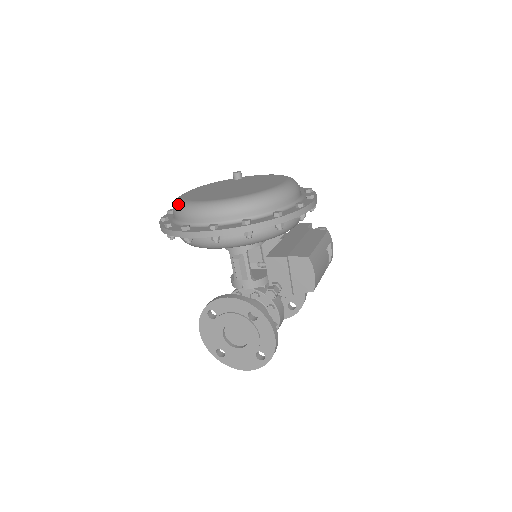
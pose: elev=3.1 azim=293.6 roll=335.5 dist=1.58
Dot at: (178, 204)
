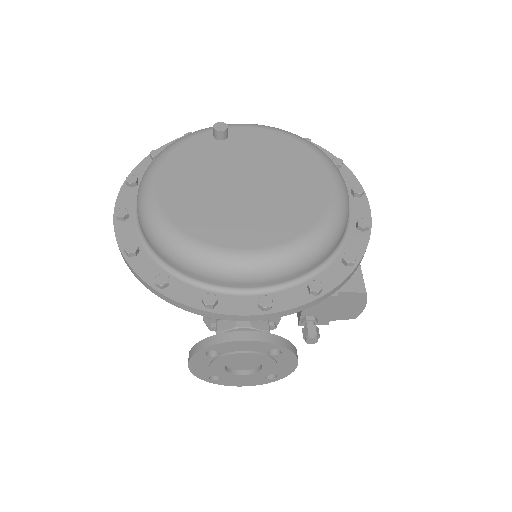
Dot at: (172, 243)
